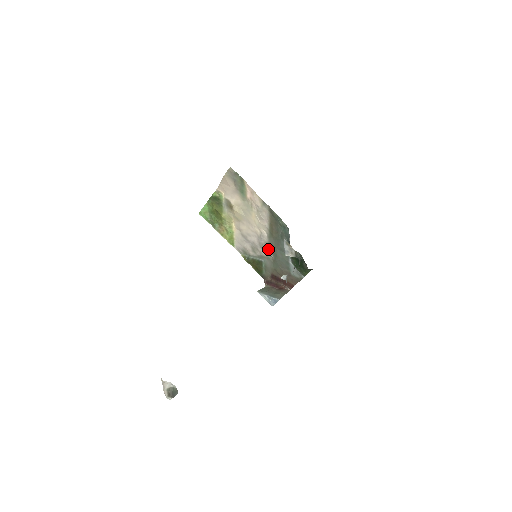
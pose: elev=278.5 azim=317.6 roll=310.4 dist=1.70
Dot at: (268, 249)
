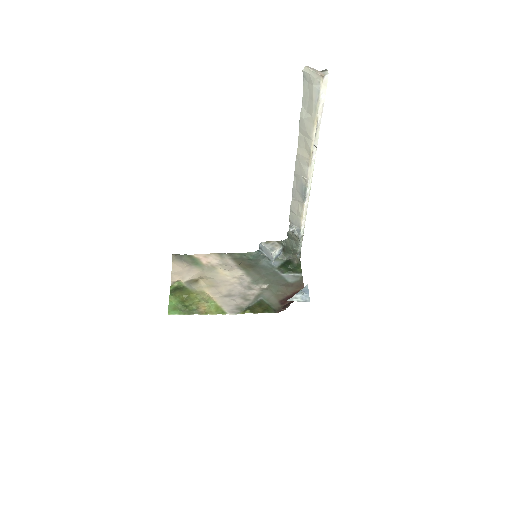
Dot at: (256, 285)
